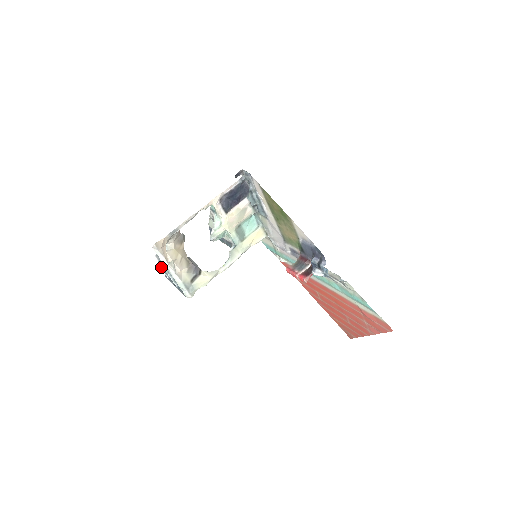
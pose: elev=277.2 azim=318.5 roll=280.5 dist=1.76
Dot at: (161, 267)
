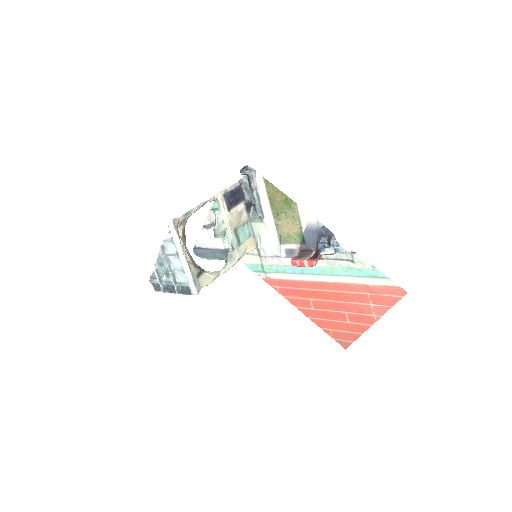
Dot at: (156, 273)
